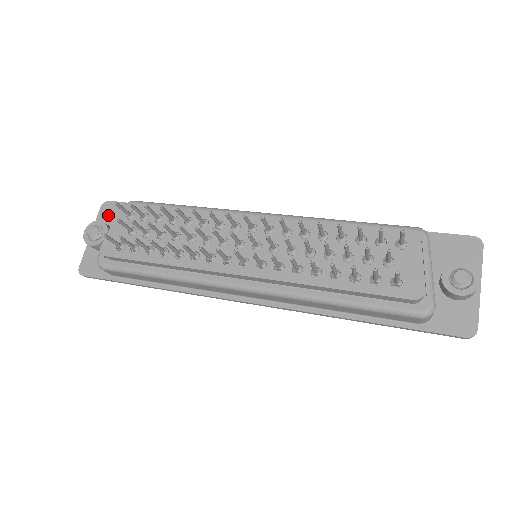
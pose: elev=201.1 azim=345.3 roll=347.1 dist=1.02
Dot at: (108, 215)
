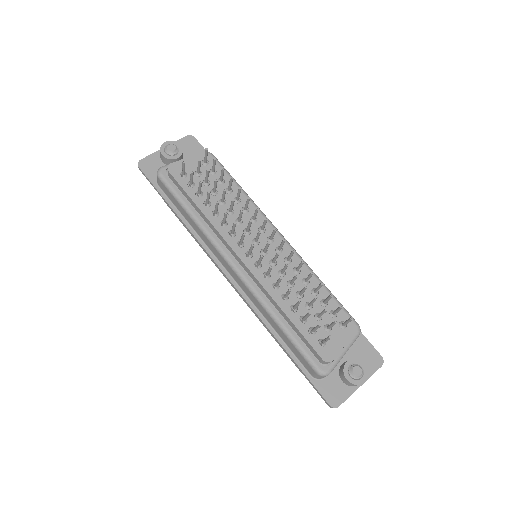
Dot at: (187, 145)
